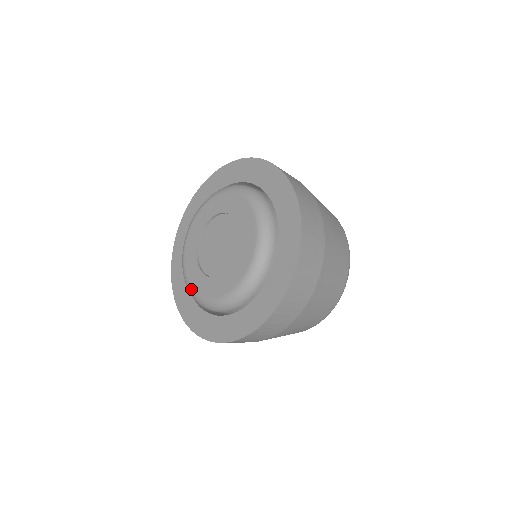
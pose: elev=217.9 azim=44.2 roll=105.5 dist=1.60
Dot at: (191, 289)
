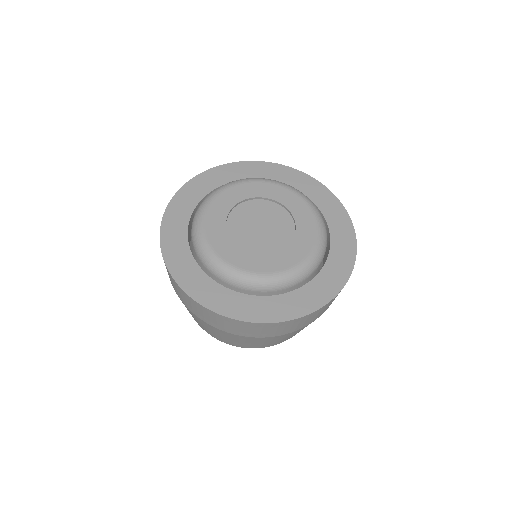
Dot at: (210, 248)
